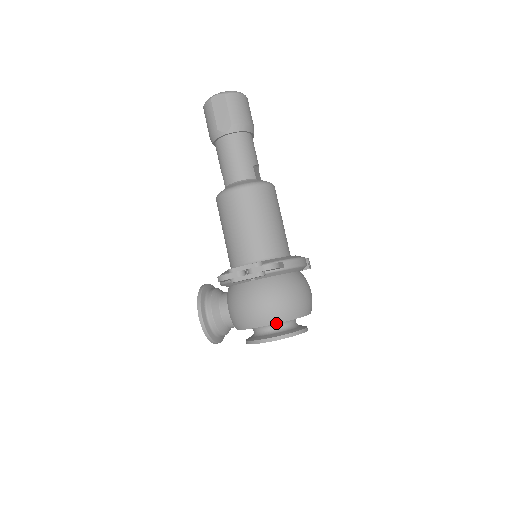
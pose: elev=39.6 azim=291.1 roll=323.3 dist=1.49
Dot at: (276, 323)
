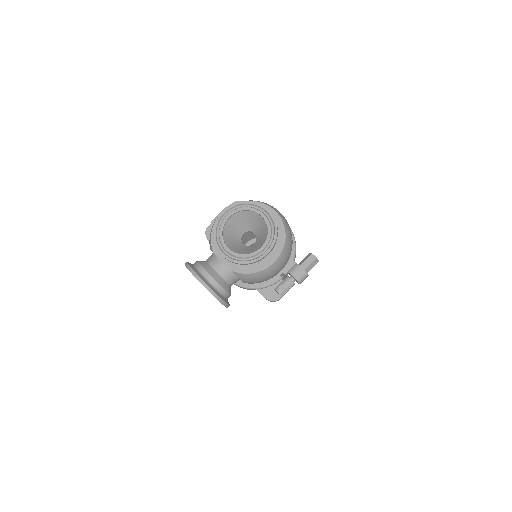
Dot at: occluded
